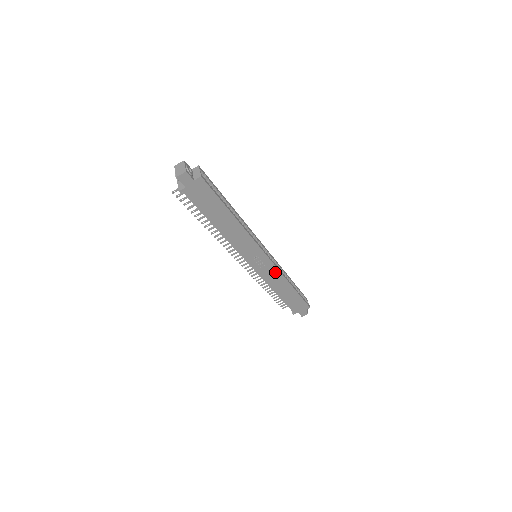
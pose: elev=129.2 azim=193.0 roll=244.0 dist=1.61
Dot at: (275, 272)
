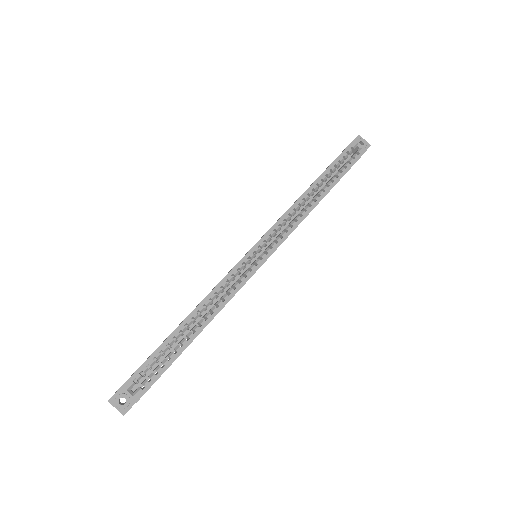
Dot at: (290, 233)
